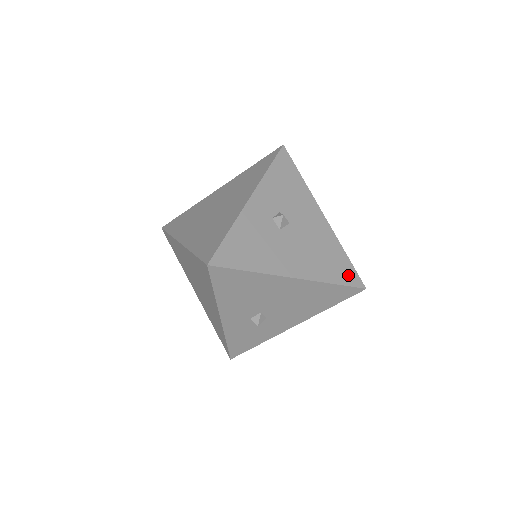
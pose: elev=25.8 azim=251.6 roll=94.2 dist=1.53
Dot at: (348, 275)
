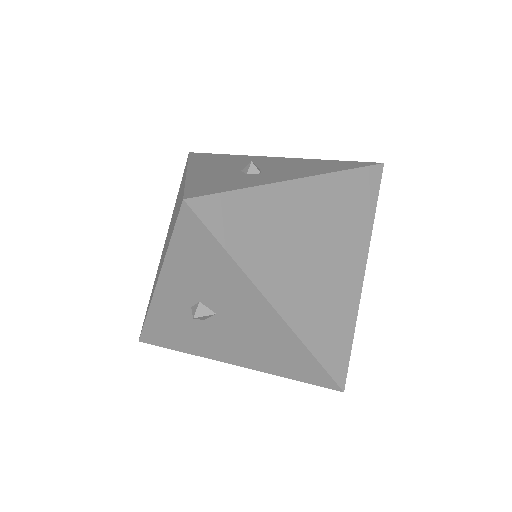
Dot at: (312, 375)
